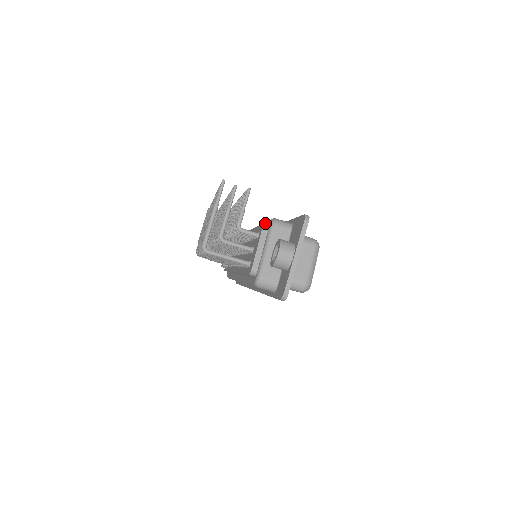
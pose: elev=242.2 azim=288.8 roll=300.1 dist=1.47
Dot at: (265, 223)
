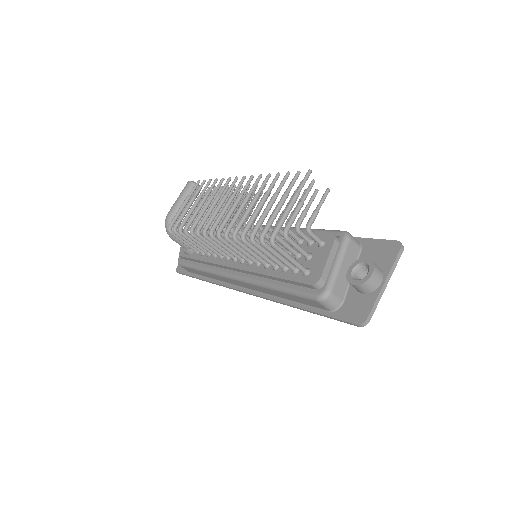
Dot at: (322, 231)
